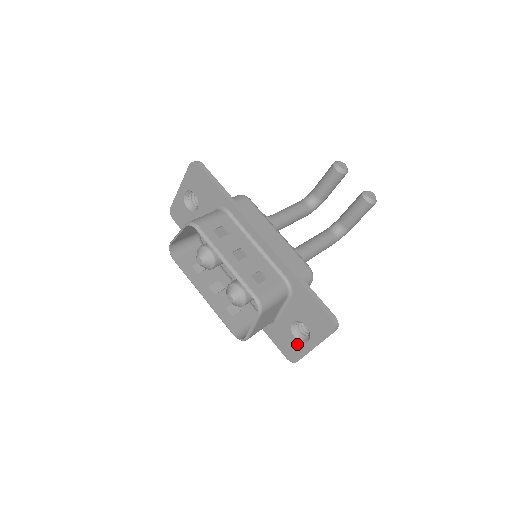
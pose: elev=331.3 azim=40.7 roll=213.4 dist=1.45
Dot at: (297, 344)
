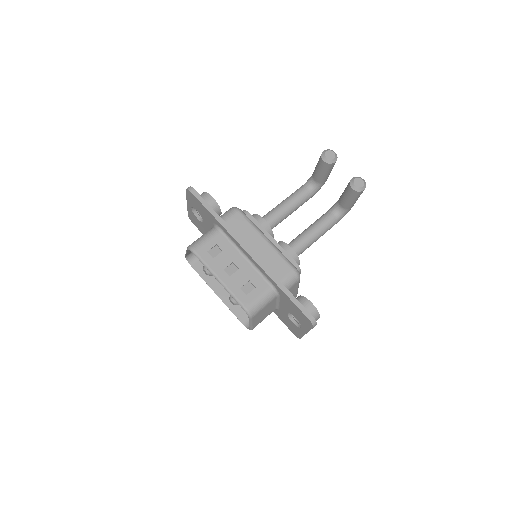
Dot at: (296, 328)
